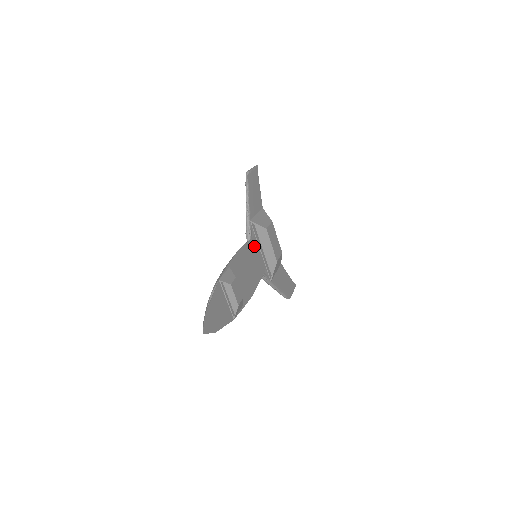
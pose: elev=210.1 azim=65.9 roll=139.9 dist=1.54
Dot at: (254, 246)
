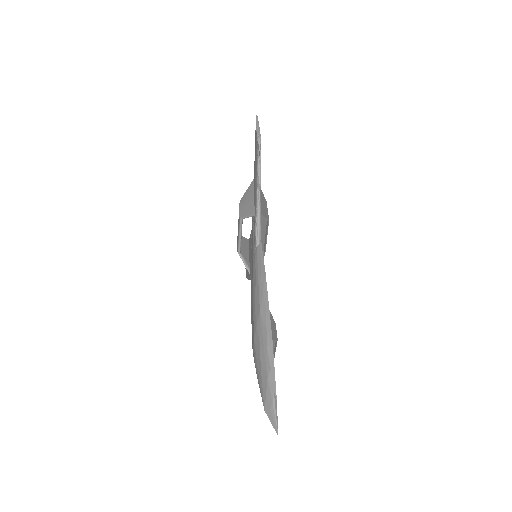
Dot at: occluded
